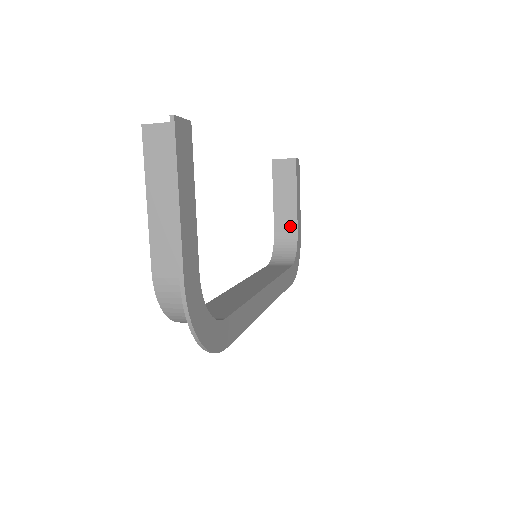
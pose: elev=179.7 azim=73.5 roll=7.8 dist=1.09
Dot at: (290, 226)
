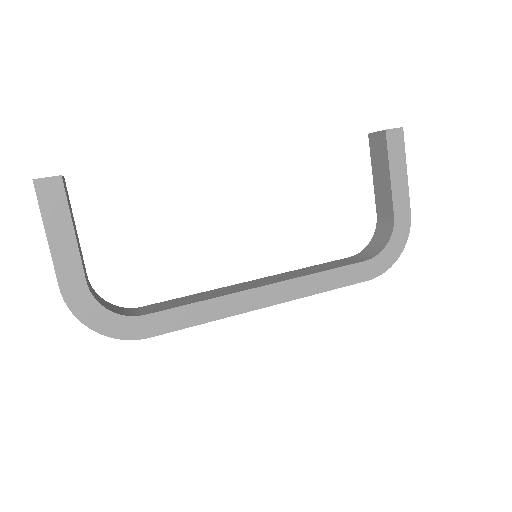
Dot at: (388, 211)
